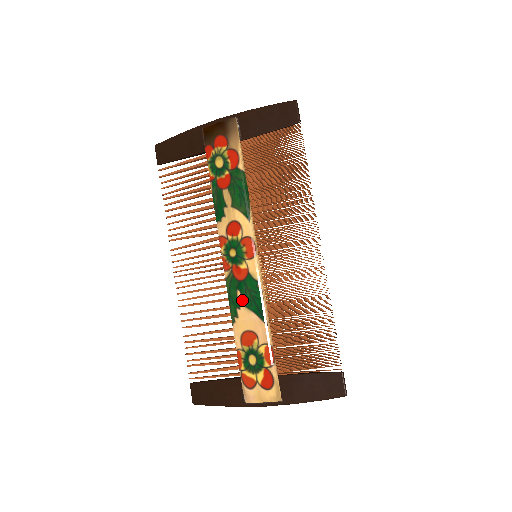
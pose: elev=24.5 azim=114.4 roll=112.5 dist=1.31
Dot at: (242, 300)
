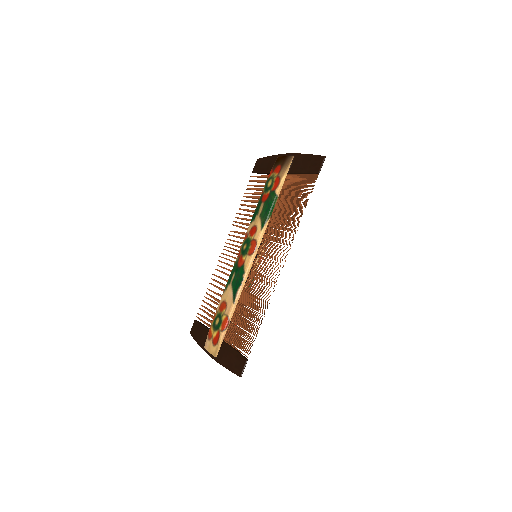
Dot at: (233, 280)
